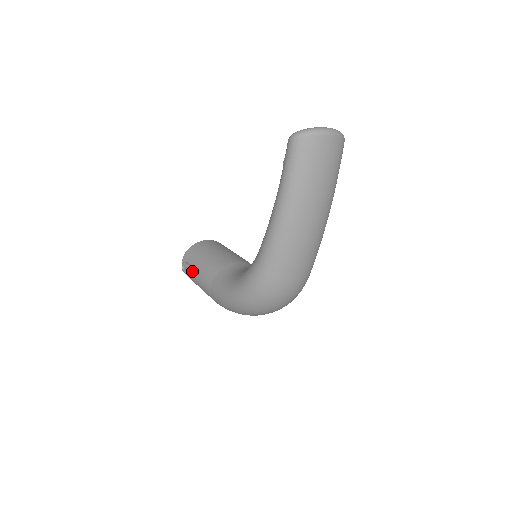
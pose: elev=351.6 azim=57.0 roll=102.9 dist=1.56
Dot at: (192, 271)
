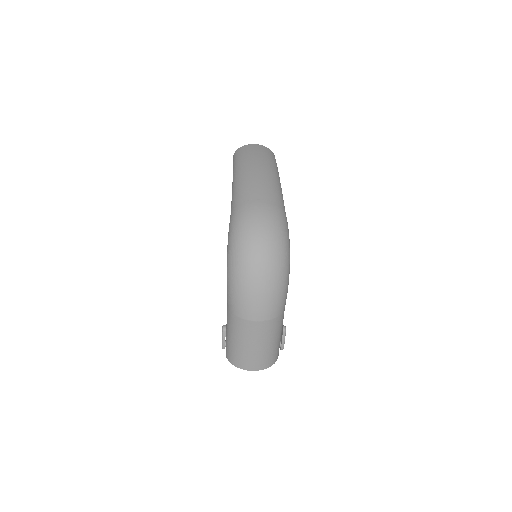
Dot at: occluded
